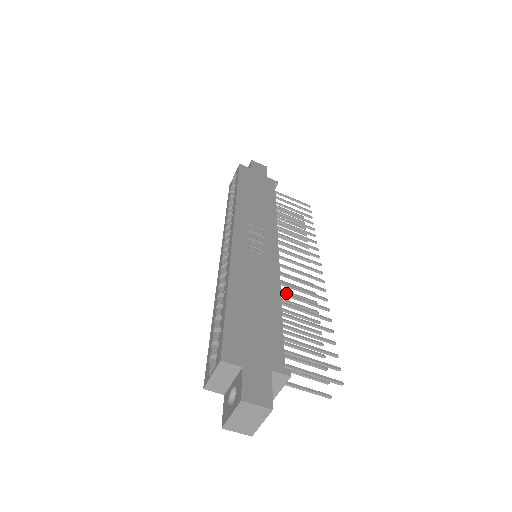
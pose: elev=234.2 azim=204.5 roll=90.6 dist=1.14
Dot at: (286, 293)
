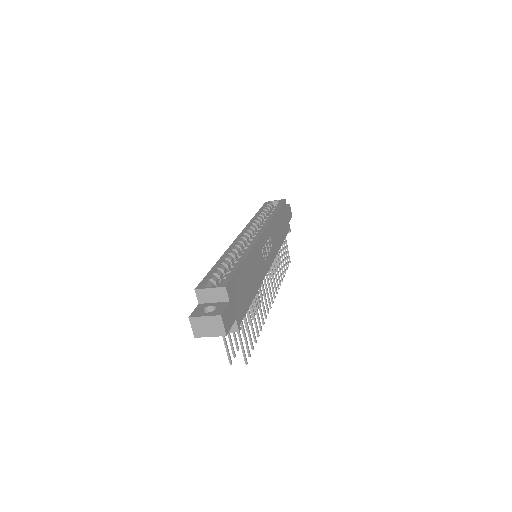
Dot at: (257, 292)
